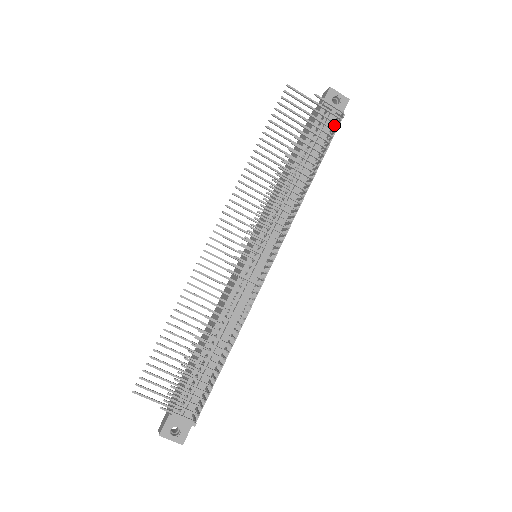
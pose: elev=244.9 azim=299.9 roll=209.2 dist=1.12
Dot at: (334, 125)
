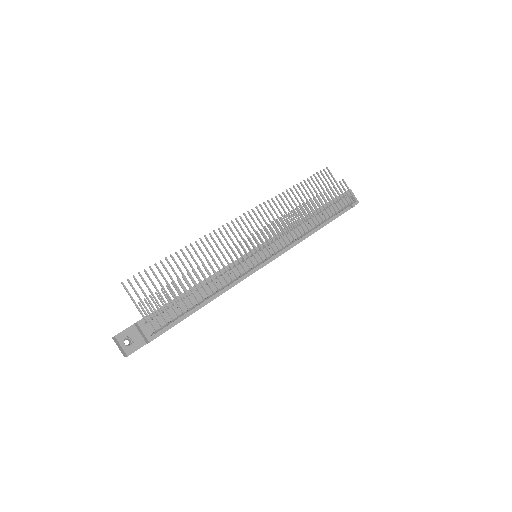
Dot at: occluded
